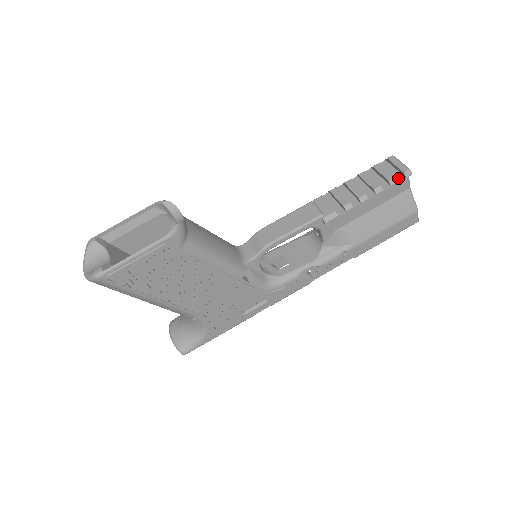
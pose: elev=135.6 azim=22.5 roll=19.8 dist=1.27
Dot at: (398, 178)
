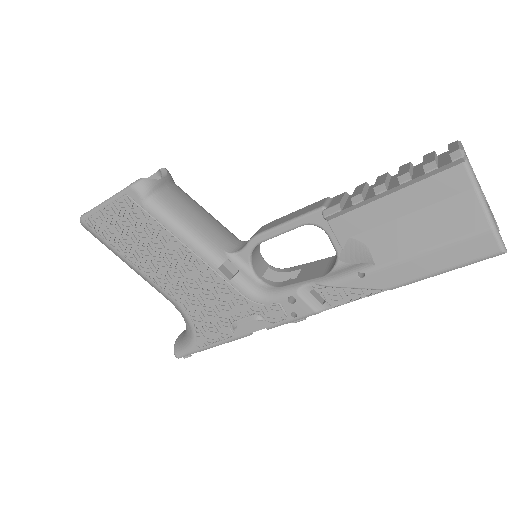
Dot at: (442, 164)
